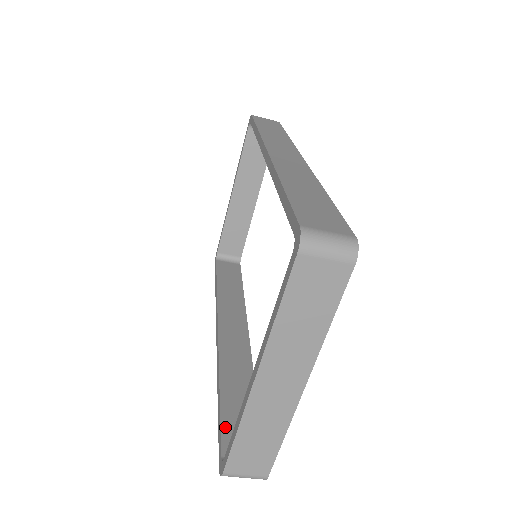
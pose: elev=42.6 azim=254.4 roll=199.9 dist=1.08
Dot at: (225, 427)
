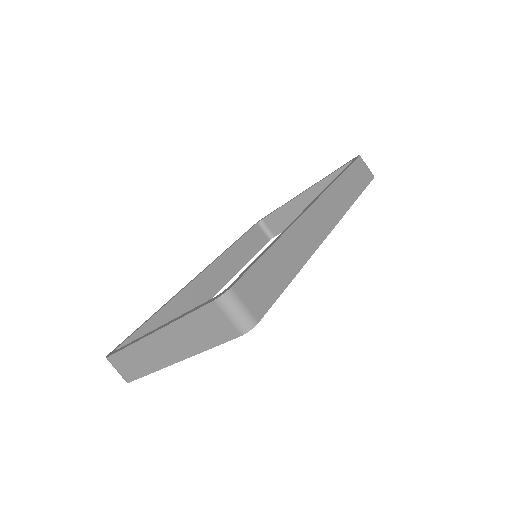
Dot at: (137, 334)
